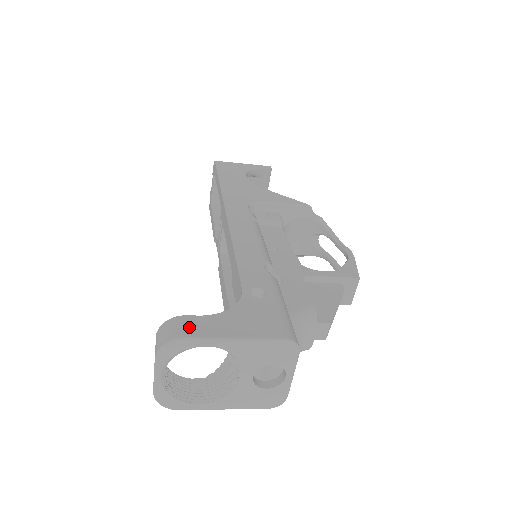
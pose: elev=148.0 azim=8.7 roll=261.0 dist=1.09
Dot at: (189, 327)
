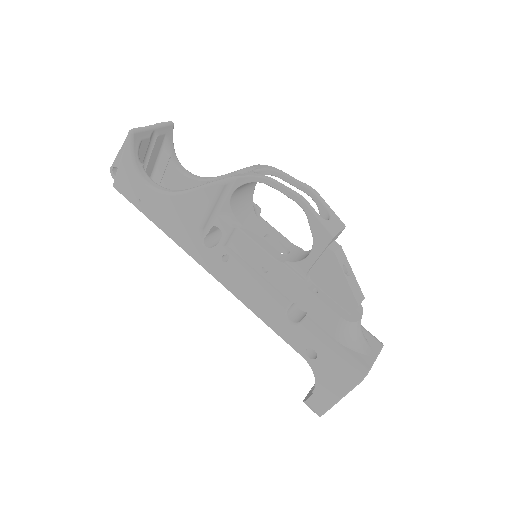
Dot at: (316, 407)
